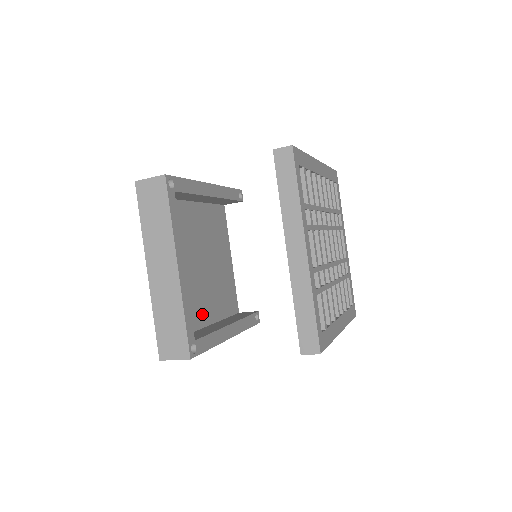
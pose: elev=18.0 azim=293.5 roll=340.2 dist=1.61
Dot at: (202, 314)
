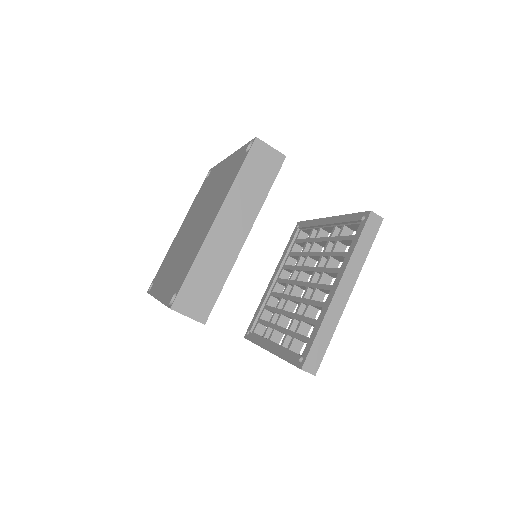
Dot at: occluded
